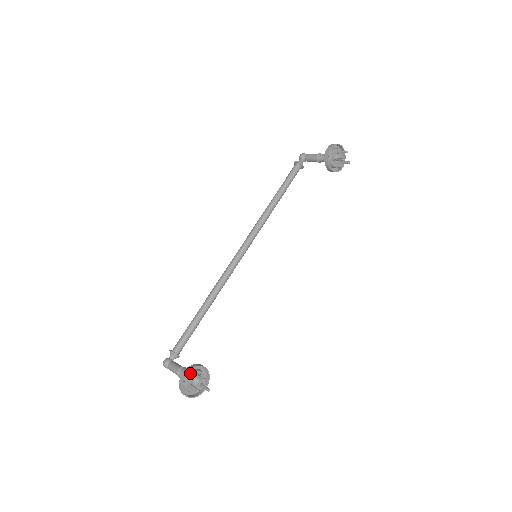
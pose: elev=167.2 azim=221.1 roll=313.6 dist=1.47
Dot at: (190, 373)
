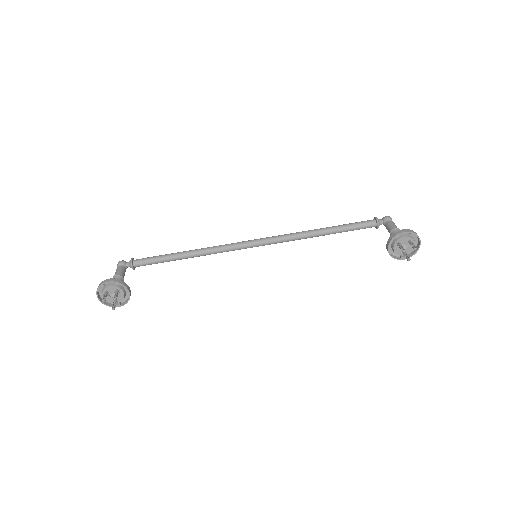
Dot at: (114, 284)
